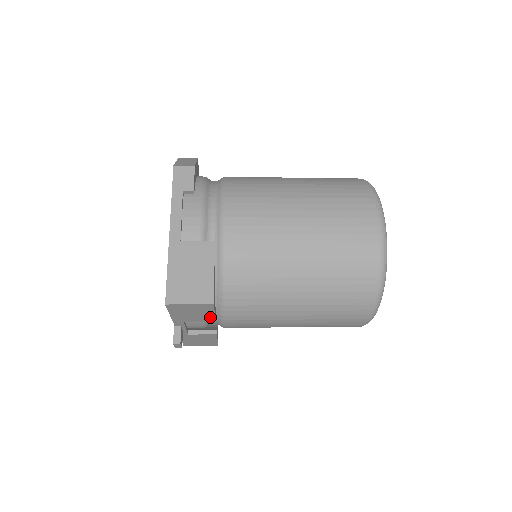
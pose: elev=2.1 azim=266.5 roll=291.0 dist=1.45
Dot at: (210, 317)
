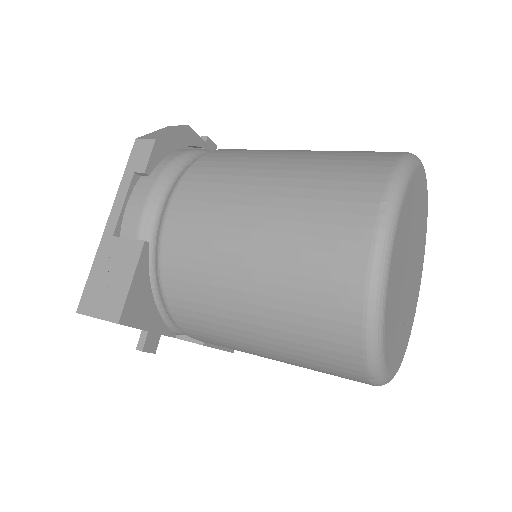
Dot at: occluded
